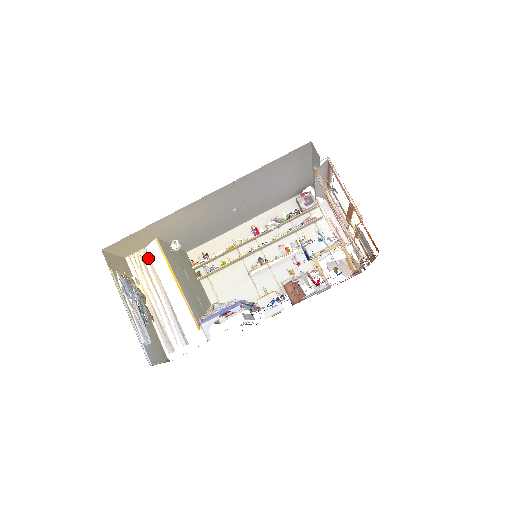
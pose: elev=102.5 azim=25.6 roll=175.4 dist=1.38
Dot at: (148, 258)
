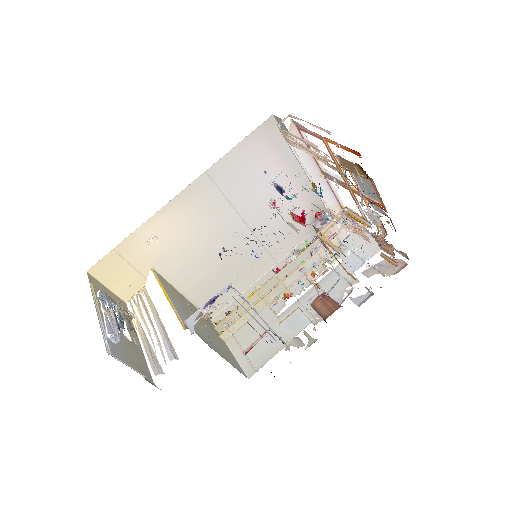
Dot at: (146, 293)
